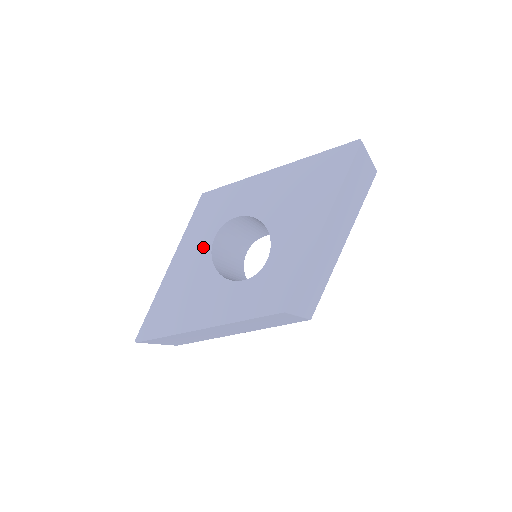
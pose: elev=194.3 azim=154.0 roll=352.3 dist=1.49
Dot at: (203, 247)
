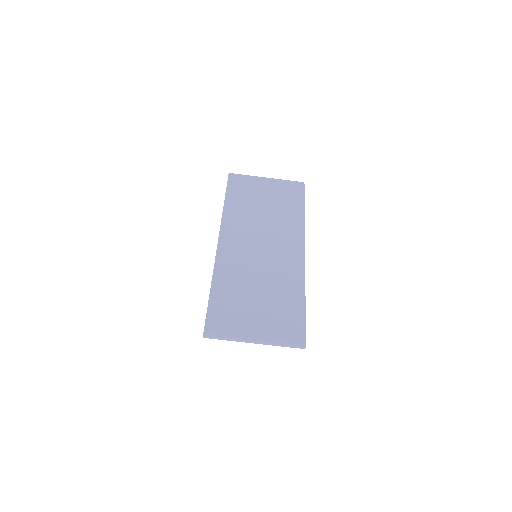
Dot at: occluded
